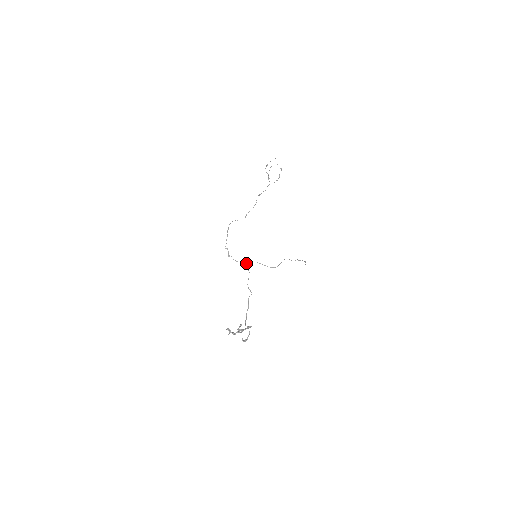
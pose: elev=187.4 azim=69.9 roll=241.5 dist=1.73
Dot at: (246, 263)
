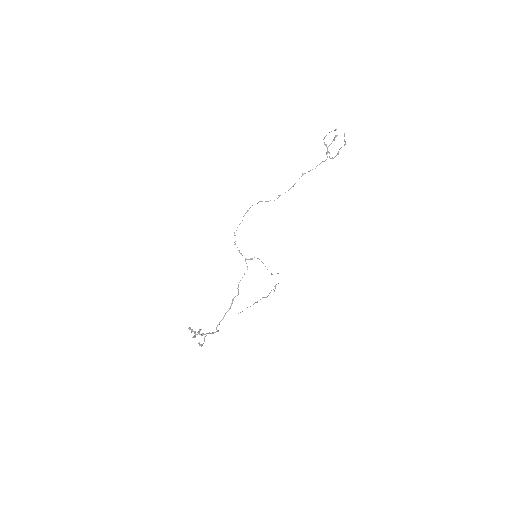
Dot at: occluded
